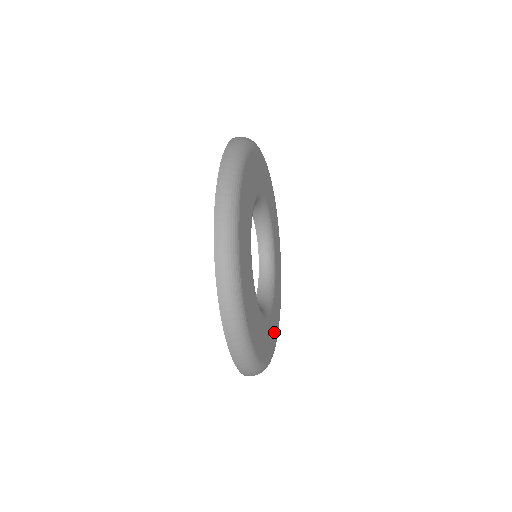
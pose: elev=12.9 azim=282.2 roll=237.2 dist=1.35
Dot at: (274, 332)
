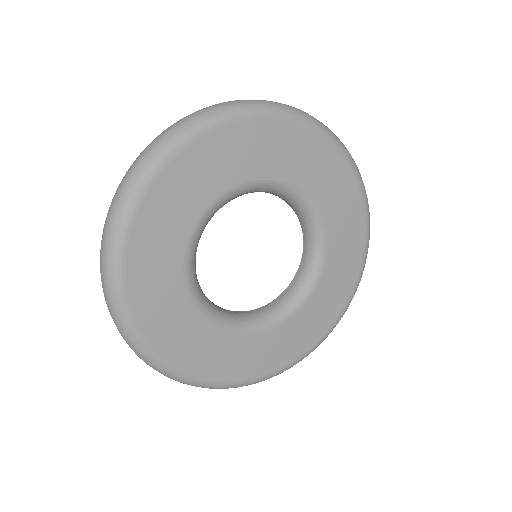
Dot at: (230, 364)
